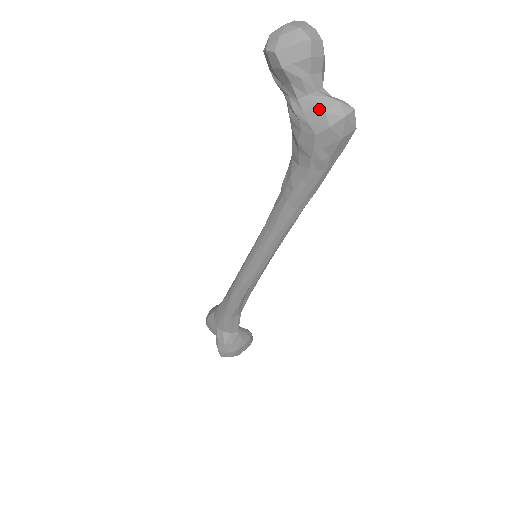
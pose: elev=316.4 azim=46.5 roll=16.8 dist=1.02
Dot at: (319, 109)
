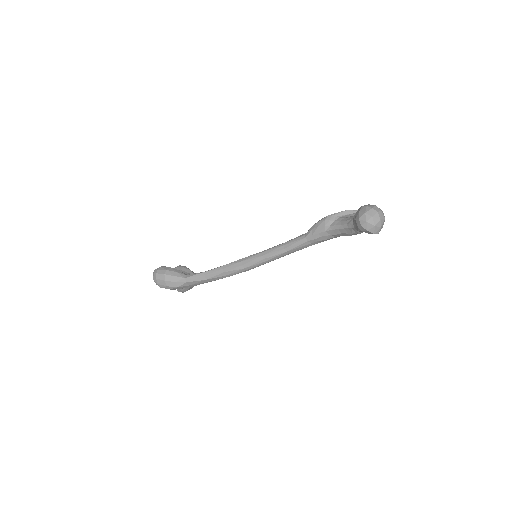
Dot at: occluded
